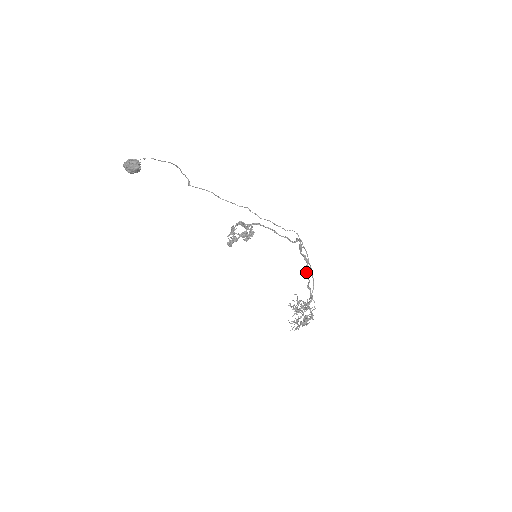
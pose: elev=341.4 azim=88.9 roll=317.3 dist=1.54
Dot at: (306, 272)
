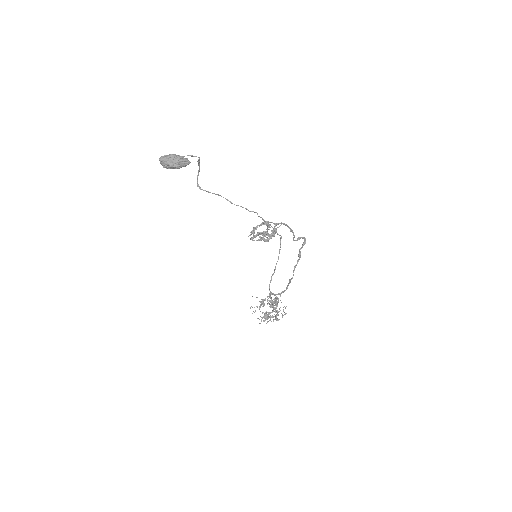
Dot at: occluded
